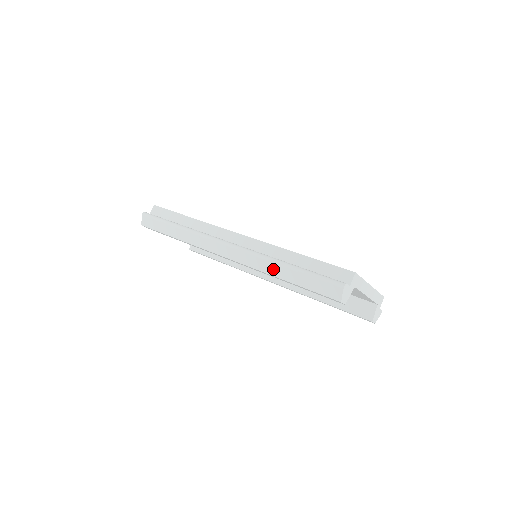
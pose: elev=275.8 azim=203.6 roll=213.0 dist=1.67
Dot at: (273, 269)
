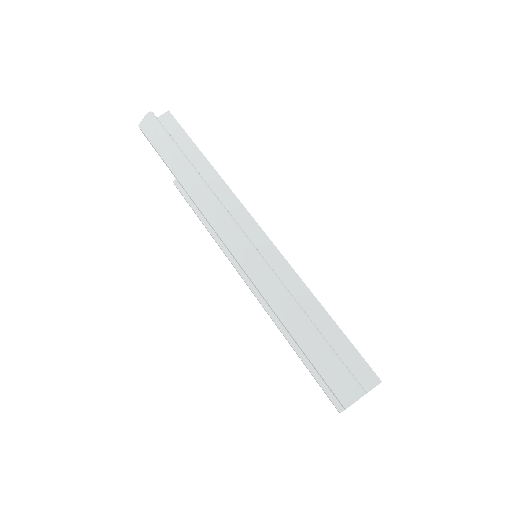
Dot at: (282, 307)
